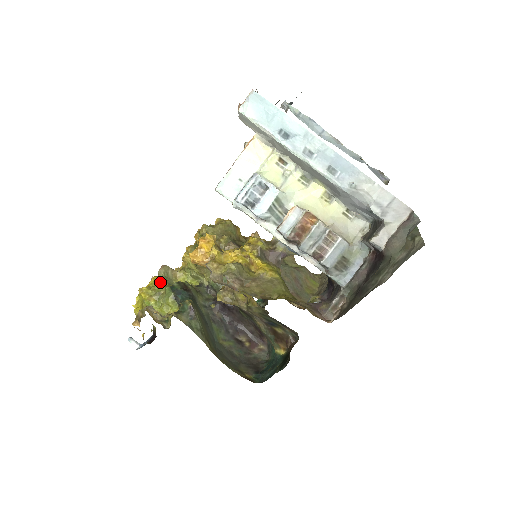
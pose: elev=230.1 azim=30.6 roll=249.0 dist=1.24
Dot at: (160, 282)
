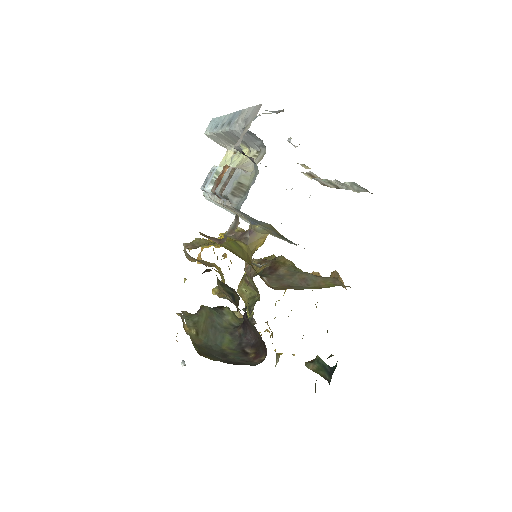
Dot at: occluded
